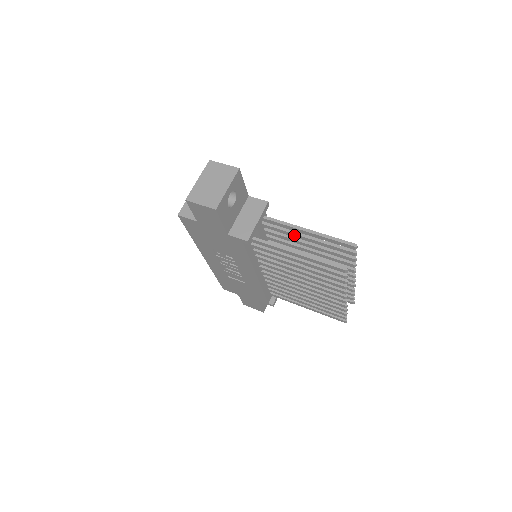
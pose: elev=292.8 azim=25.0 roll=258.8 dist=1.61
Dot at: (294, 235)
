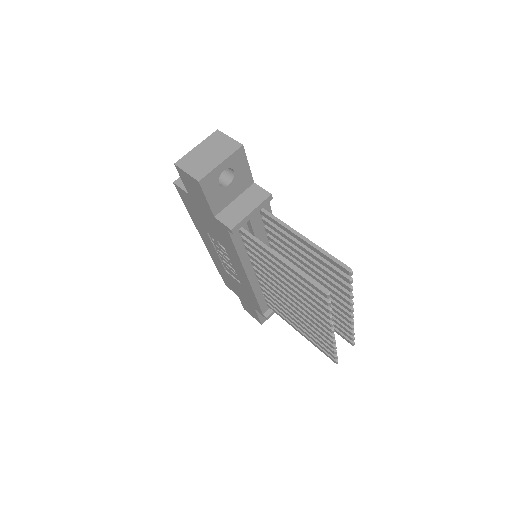
Dot at: (291, 240)
